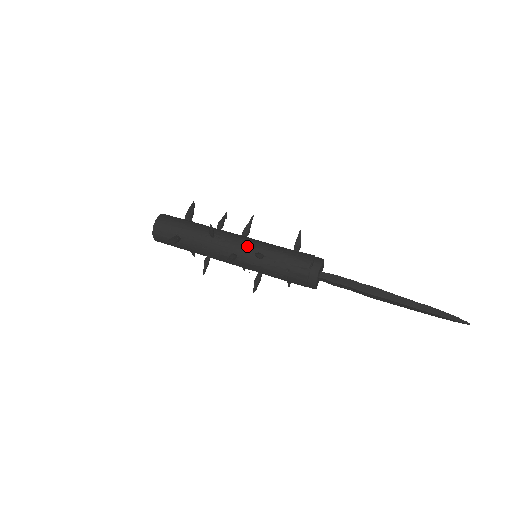
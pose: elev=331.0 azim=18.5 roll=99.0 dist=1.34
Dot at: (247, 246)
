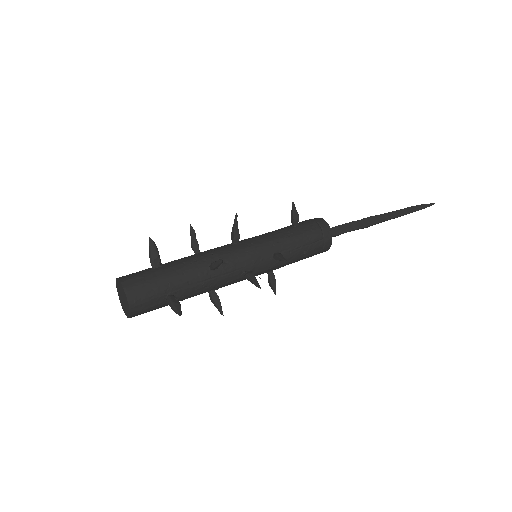
Dot at: (256, 254)
